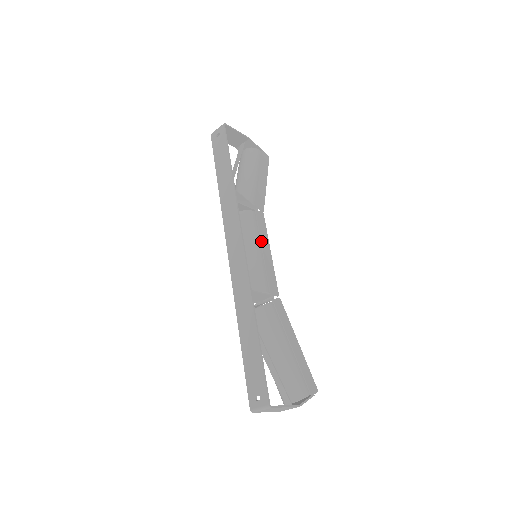
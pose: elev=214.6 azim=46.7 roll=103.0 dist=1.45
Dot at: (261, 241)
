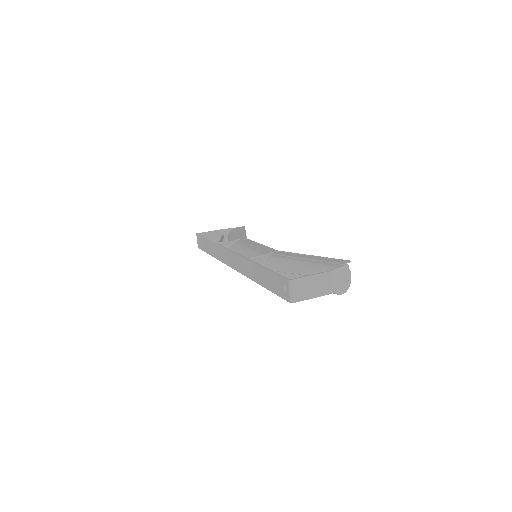
Dot at: (248, 245)
